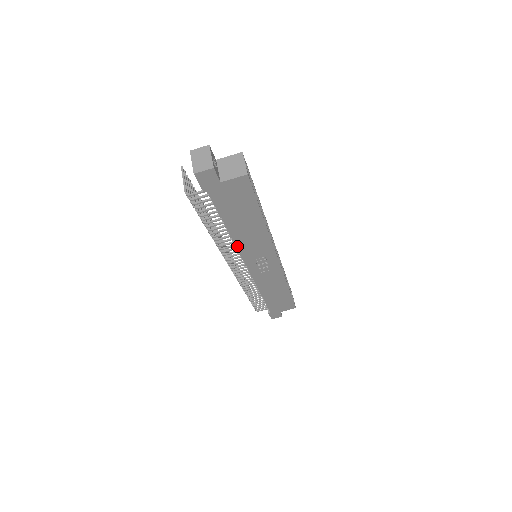
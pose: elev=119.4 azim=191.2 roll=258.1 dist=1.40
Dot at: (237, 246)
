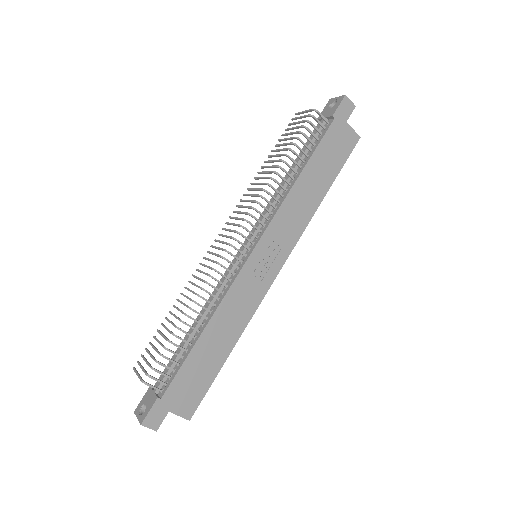
Dot at: (283, 204)
